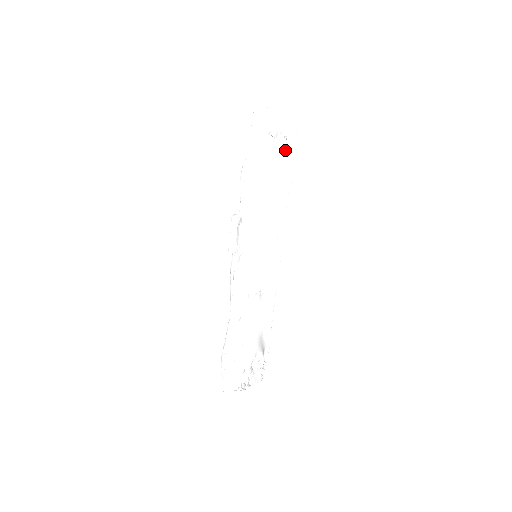
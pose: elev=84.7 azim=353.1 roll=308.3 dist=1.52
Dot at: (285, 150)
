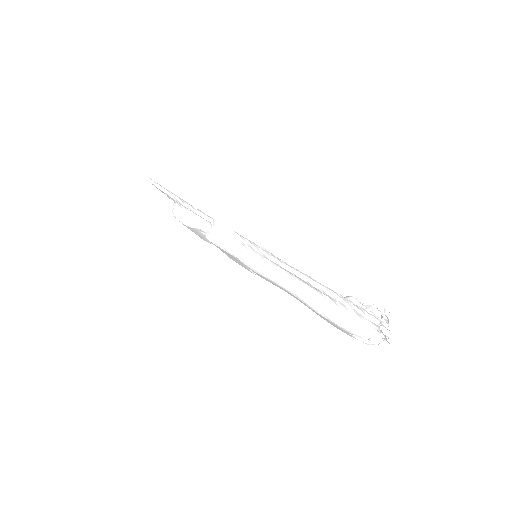
Dot at: occluded
